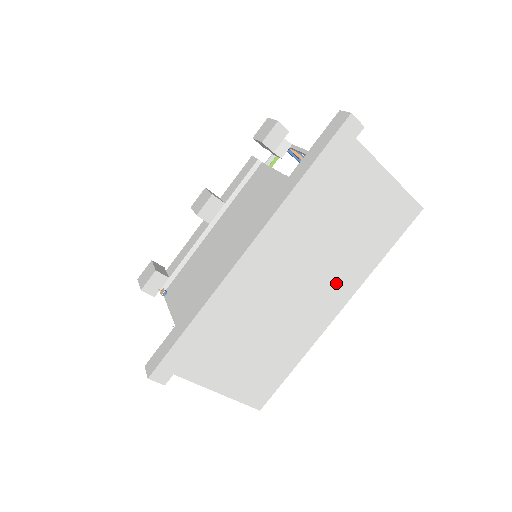
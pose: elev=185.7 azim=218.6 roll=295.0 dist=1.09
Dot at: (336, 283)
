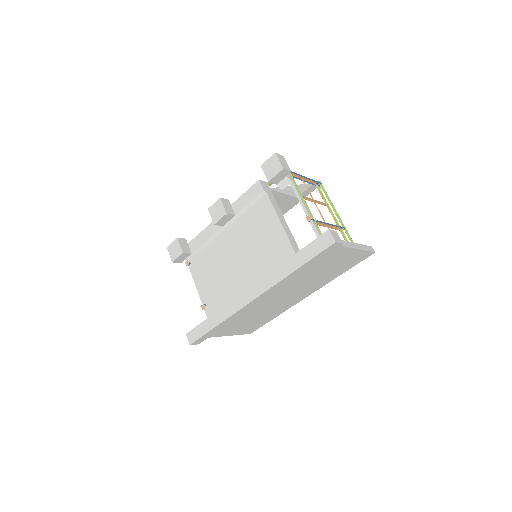
Dot at: (308, 290)
